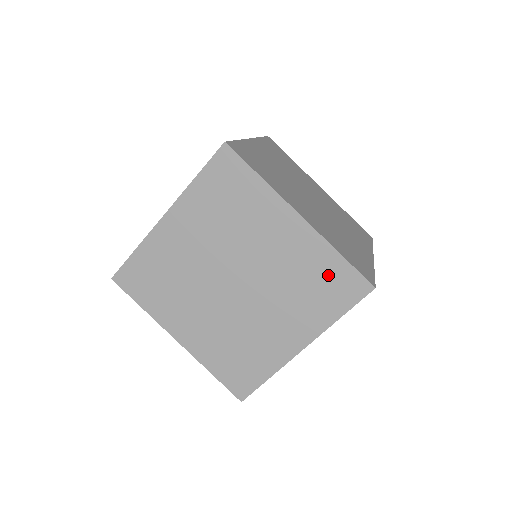
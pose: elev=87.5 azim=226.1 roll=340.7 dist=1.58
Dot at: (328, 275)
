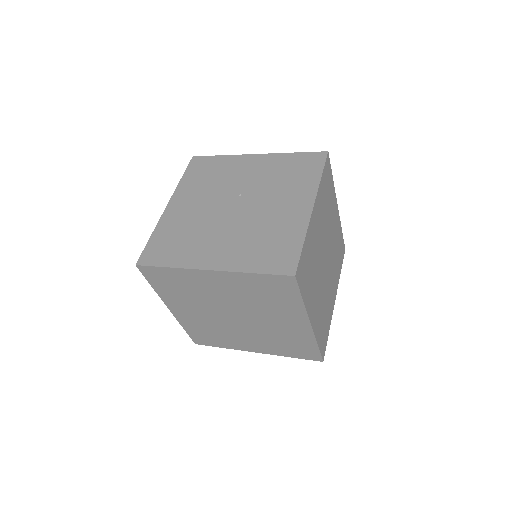
Dot at: (301, 346)
